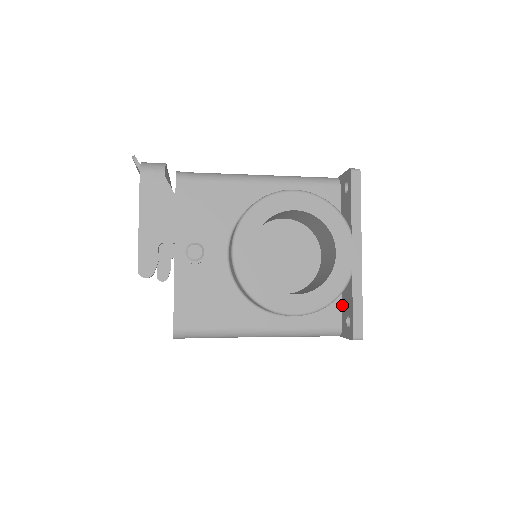
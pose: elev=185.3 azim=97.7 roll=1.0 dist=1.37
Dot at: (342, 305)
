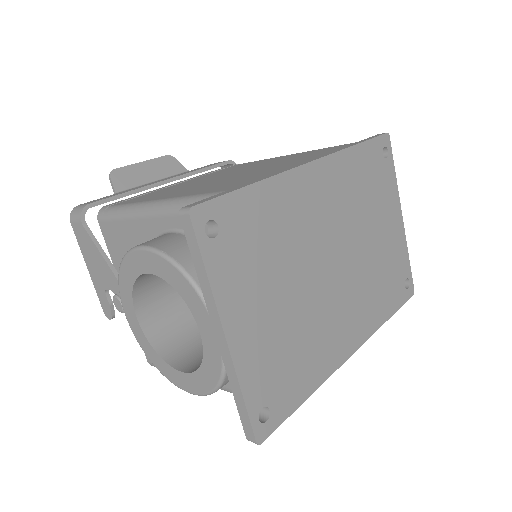
Dot at: occluded
